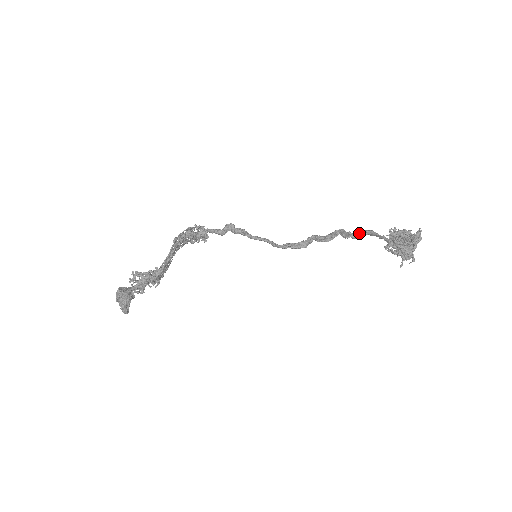
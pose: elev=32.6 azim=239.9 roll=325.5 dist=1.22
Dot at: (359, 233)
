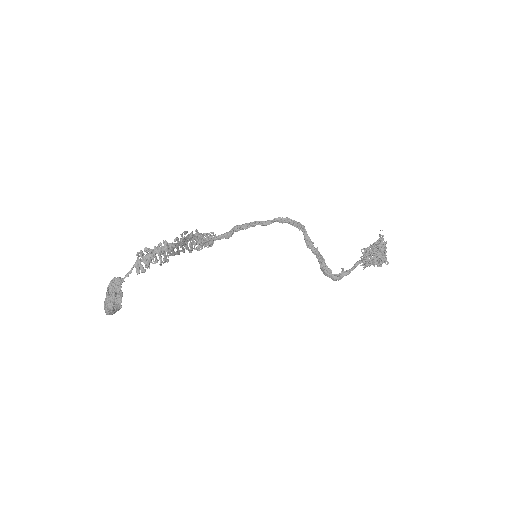
Dot at: occluded
